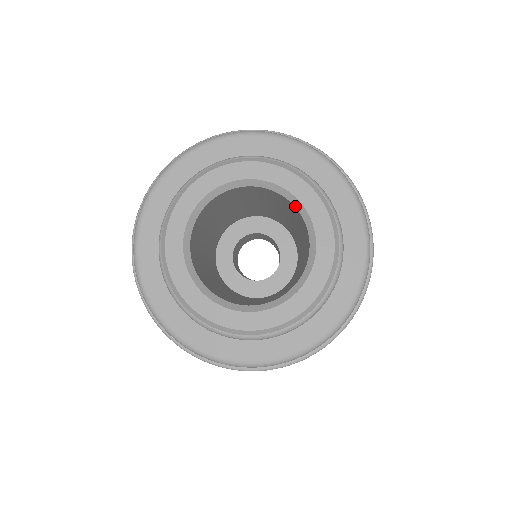
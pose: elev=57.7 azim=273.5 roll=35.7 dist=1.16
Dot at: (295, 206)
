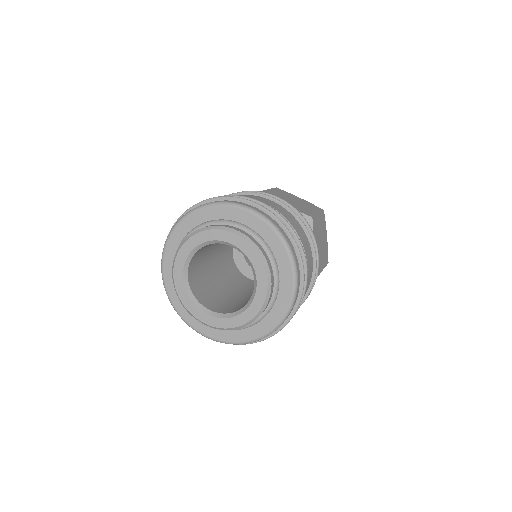
Dot at: (244, 256)
